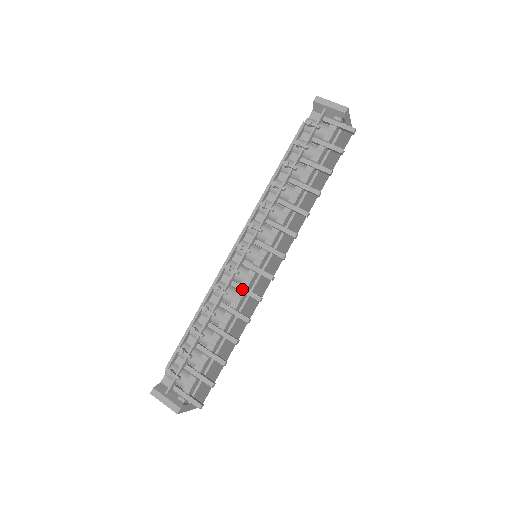
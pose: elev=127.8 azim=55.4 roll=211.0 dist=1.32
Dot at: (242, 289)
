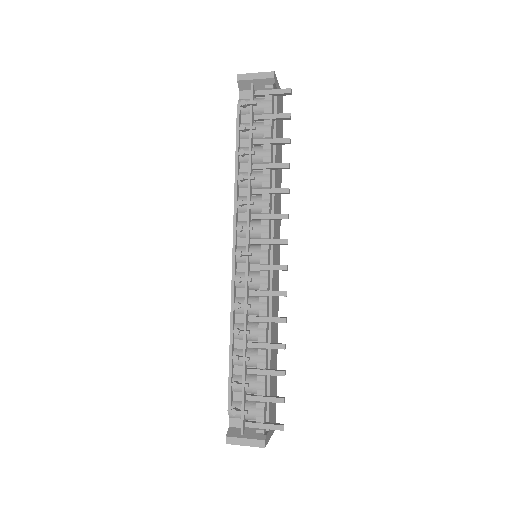
Dot at: (263, 294)
